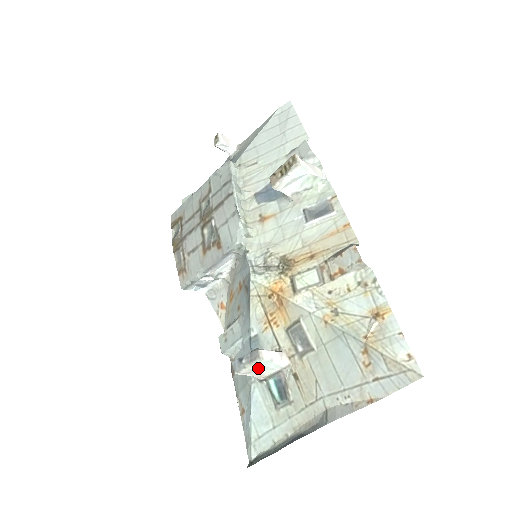
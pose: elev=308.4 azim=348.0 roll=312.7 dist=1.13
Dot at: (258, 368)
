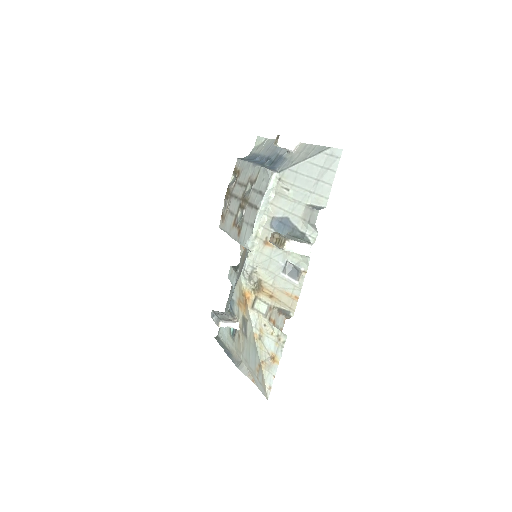
Dot at: occluded
